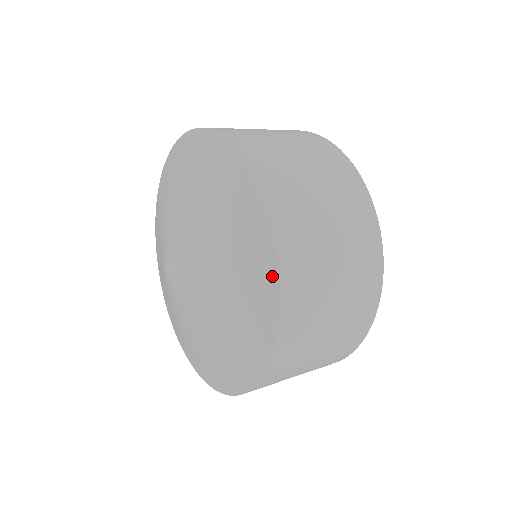
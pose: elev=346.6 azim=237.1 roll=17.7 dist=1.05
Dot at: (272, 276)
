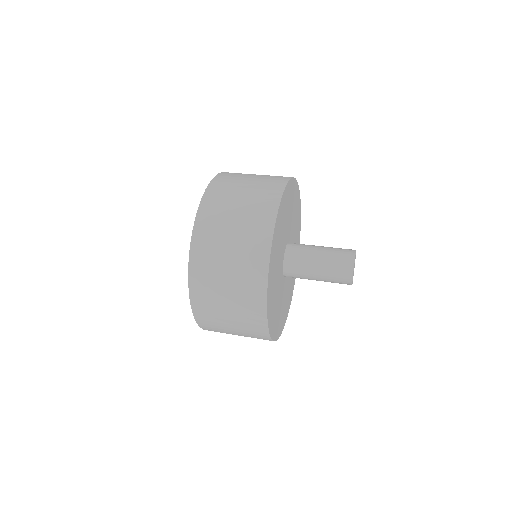
Dot at: (188, 275)
